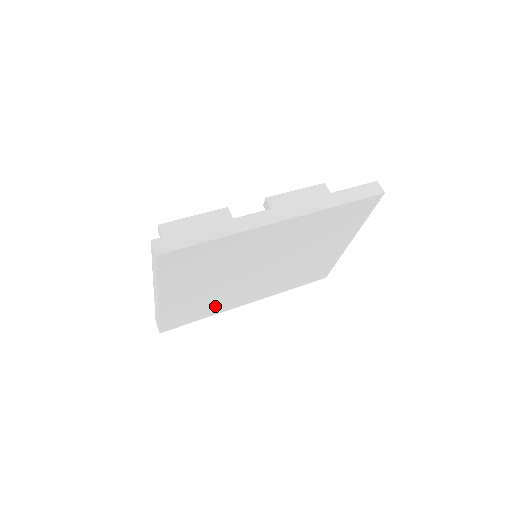
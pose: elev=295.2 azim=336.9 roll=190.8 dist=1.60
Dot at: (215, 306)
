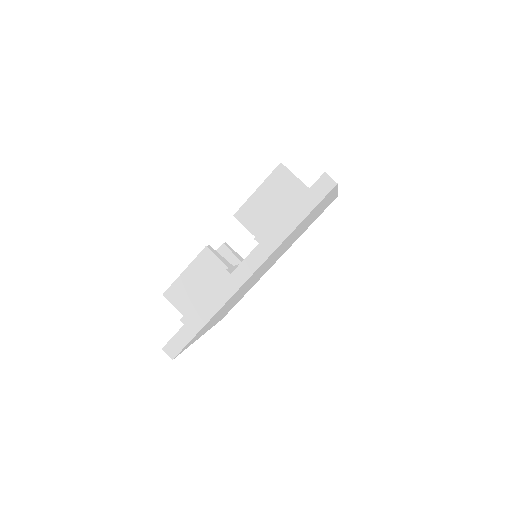
Dot at: occluded
